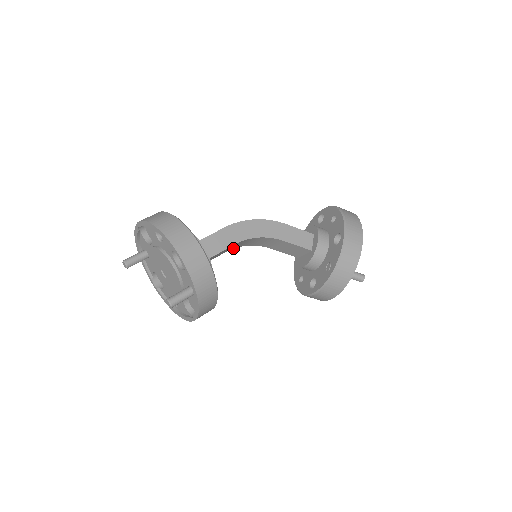
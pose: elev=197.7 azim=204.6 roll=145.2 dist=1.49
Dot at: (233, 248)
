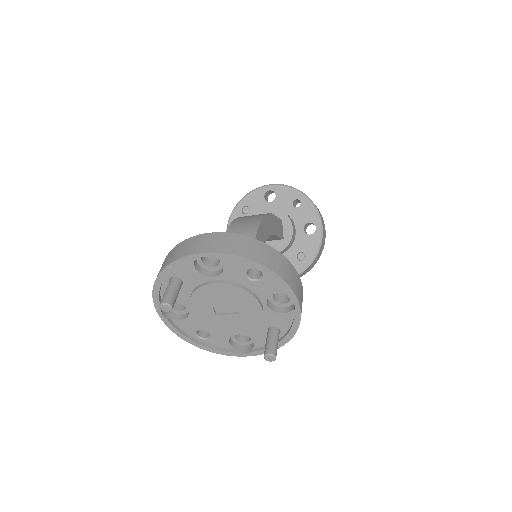
Dot at: occluded
